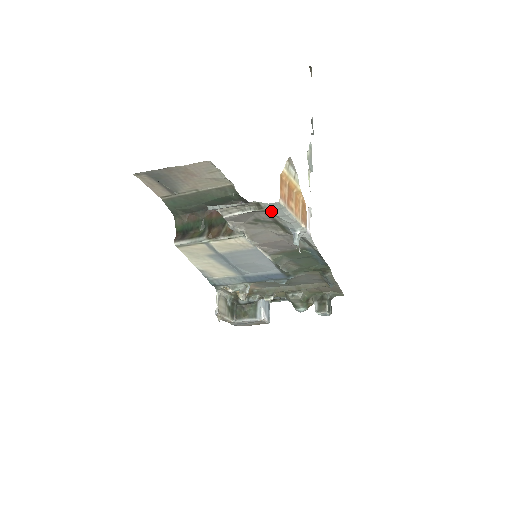
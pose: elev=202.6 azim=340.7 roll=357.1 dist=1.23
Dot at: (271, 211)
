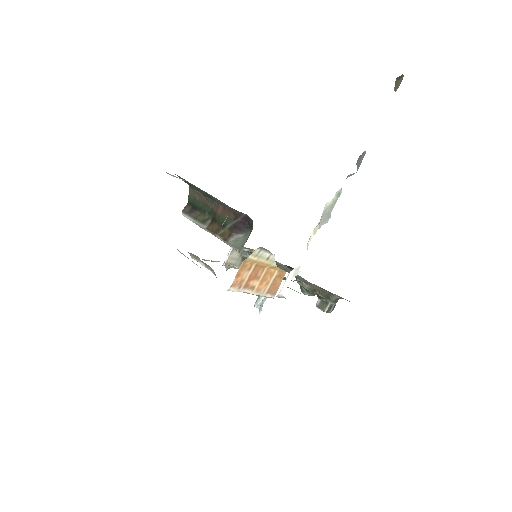
Dot at: occluded
